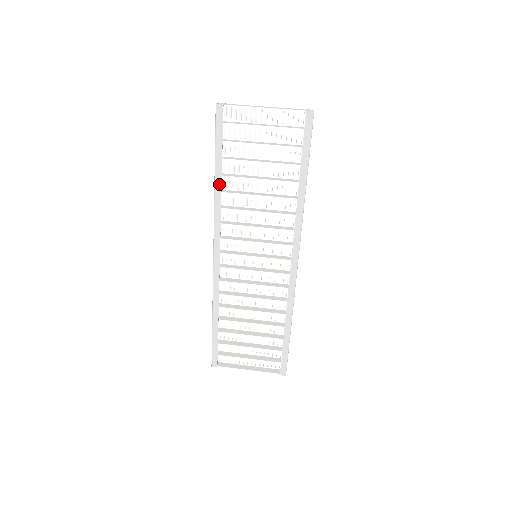
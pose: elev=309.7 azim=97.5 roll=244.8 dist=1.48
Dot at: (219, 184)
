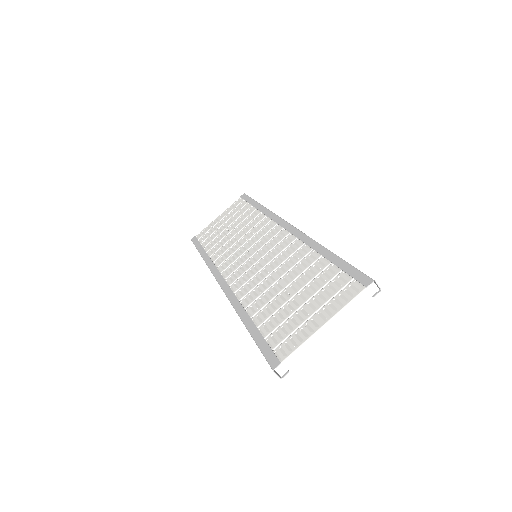
Dot at: occluded
